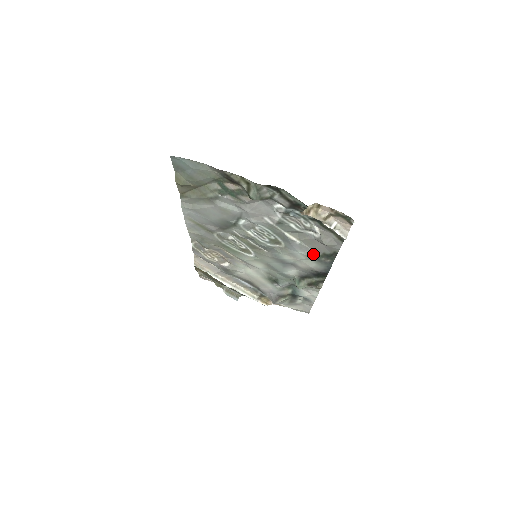
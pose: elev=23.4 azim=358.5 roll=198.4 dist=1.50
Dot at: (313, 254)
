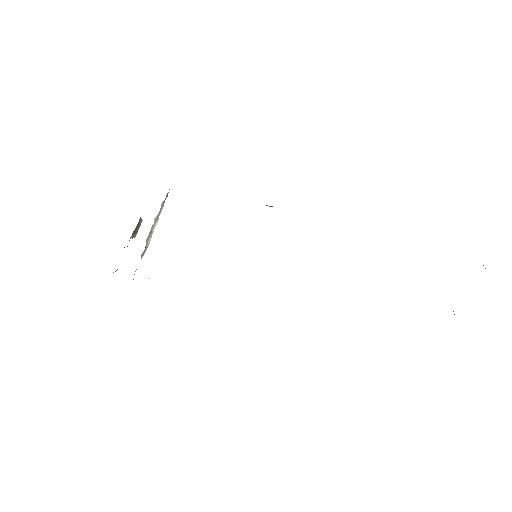
Dot at: occluded
